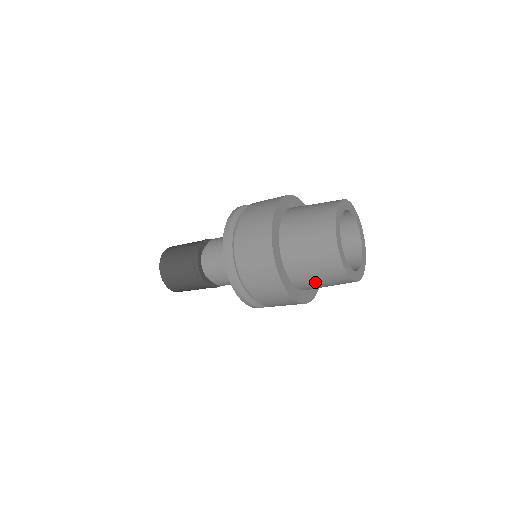
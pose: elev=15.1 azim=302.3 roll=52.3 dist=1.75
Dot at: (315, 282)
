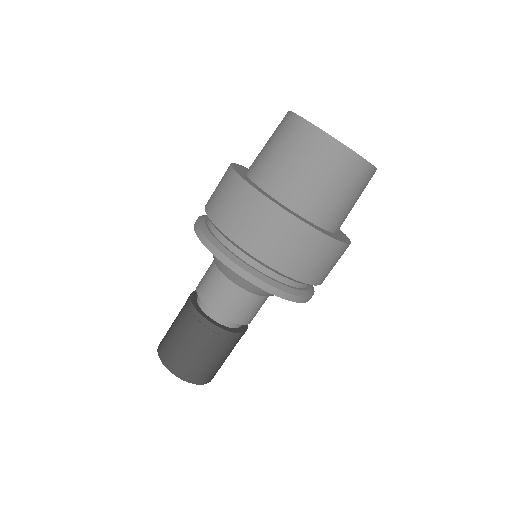
Dot at: (340, 203)
